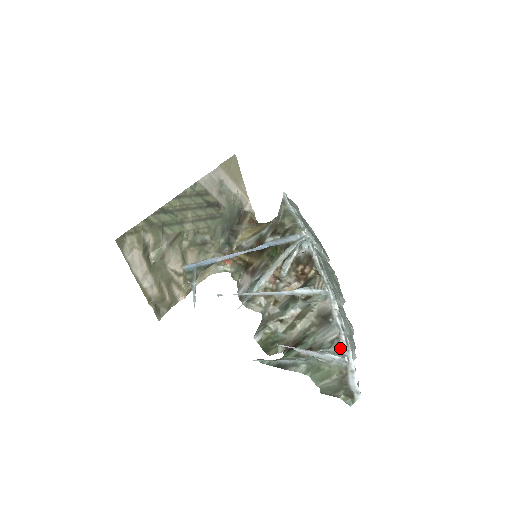
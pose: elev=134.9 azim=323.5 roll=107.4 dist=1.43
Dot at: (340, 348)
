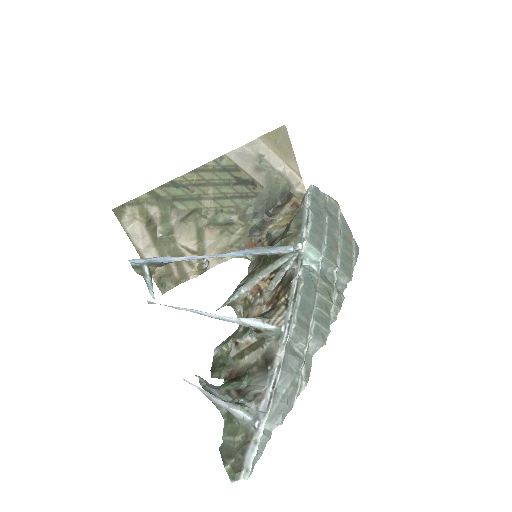
Dot at: (260, 407)
